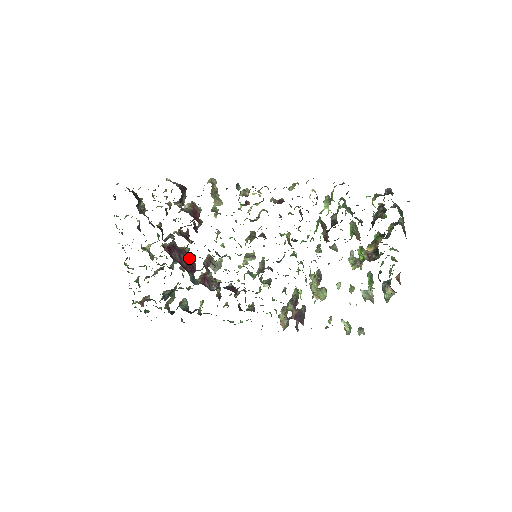
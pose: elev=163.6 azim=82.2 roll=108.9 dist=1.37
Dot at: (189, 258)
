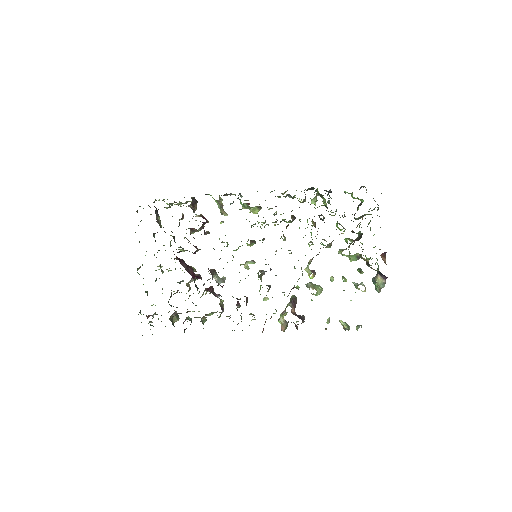
Dot at: (195, 274)
